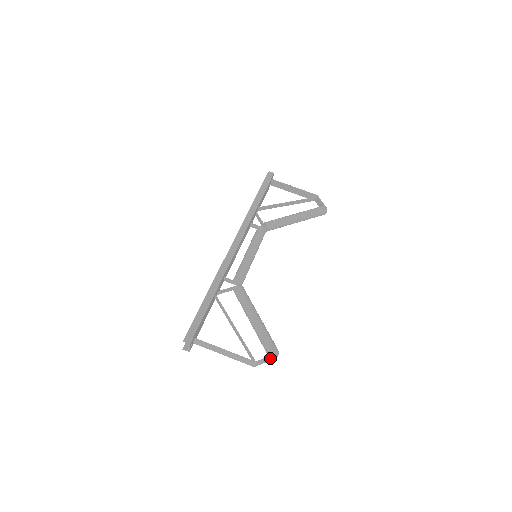
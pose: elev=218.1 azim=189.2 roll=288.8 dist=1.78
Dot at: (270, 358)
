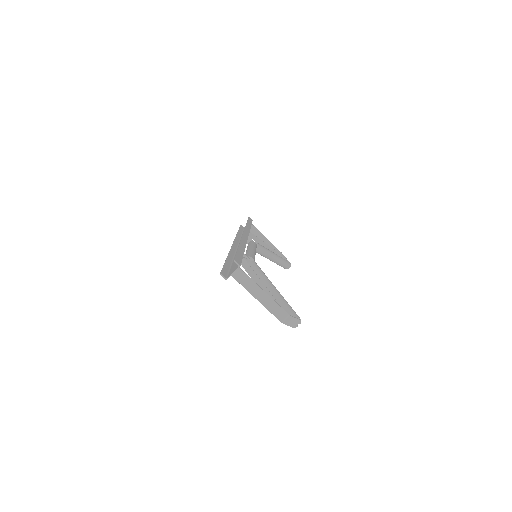
Dot at: (295, 322)
